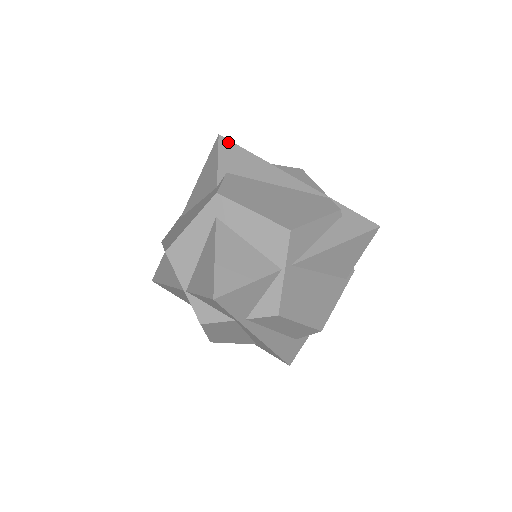
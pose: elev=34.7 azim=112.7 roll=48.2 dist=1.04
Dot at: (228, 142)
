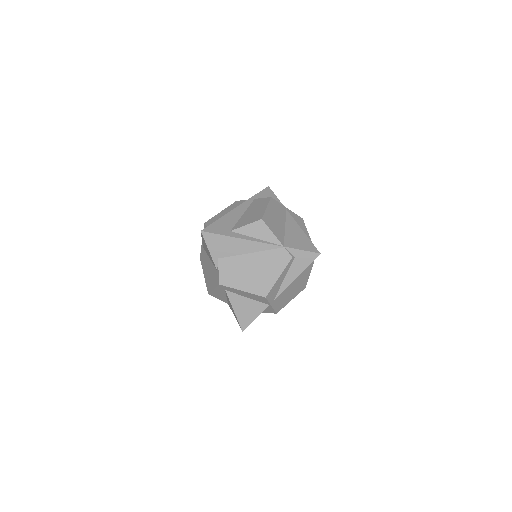
Dot at: (209, 235)
